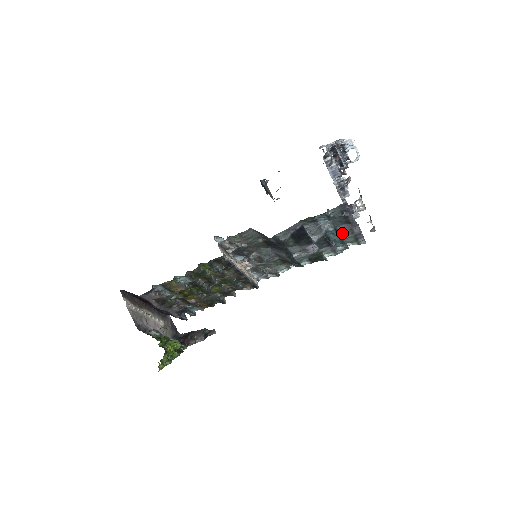
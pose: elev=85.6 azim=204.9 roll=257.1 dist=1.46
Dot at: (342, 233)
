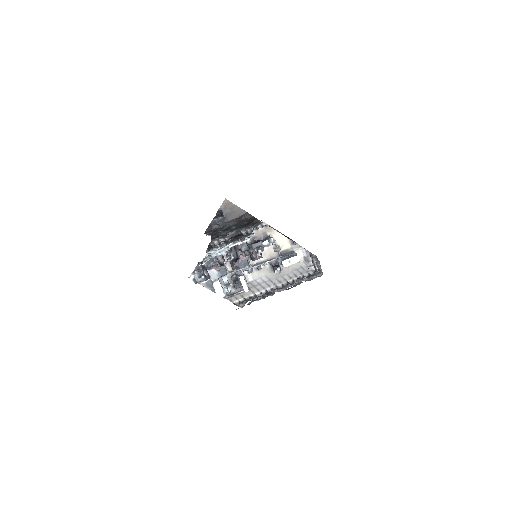
Dot at: occluded
